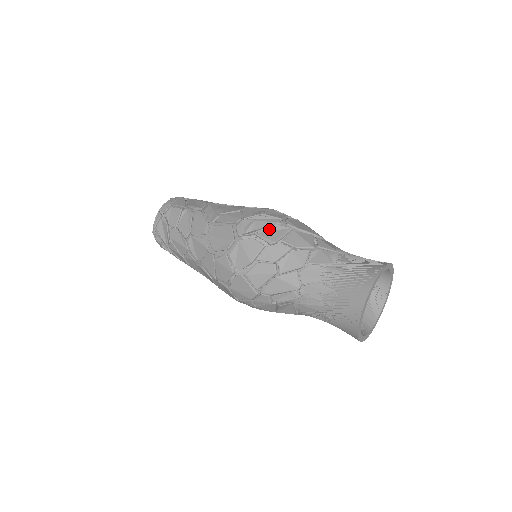
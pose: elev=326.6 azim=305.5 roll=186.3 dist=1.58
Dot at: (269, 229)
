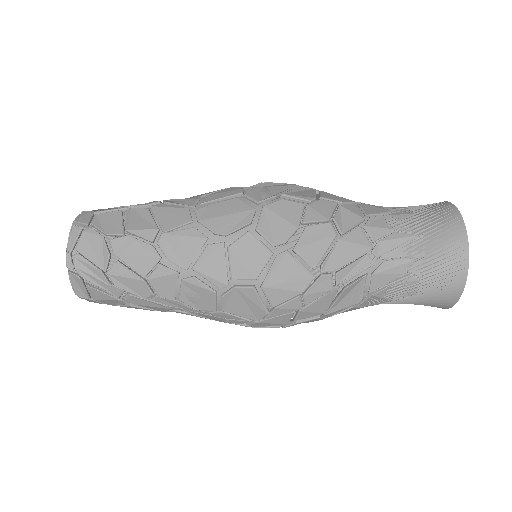
Dot at: (294, 190)
